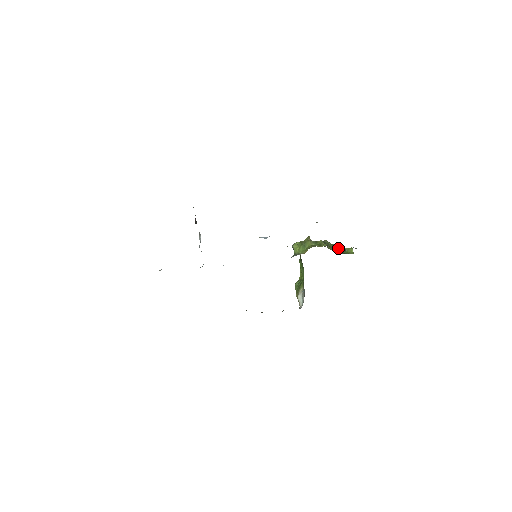
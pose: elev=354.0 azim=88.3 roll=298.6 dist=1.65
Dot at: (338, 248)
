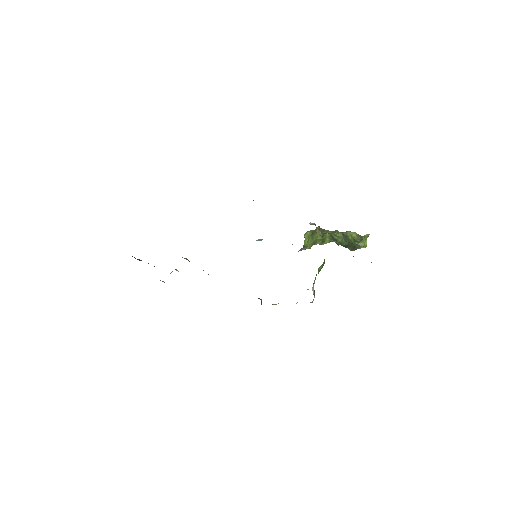
Dot at: (352, 238)
